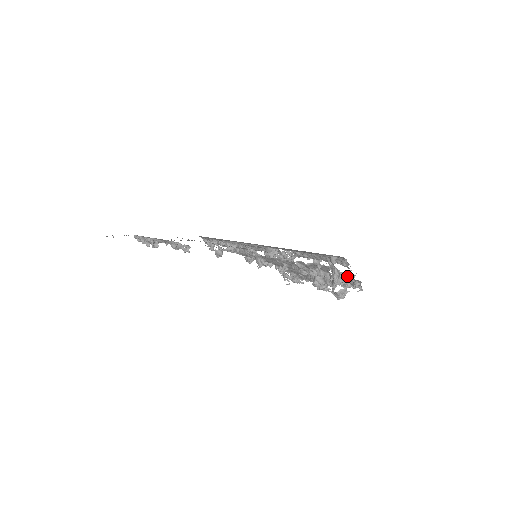
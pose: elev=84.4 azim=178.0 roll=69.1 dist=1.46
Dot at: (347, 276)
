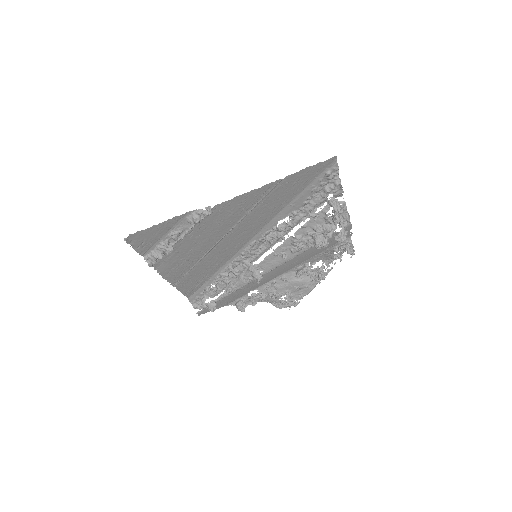
Dot at: (342, 204)
